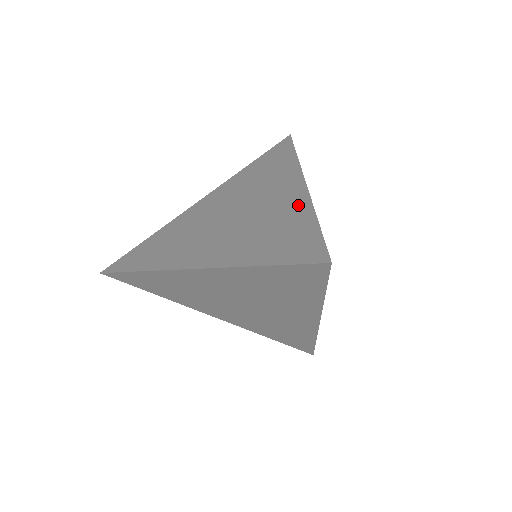
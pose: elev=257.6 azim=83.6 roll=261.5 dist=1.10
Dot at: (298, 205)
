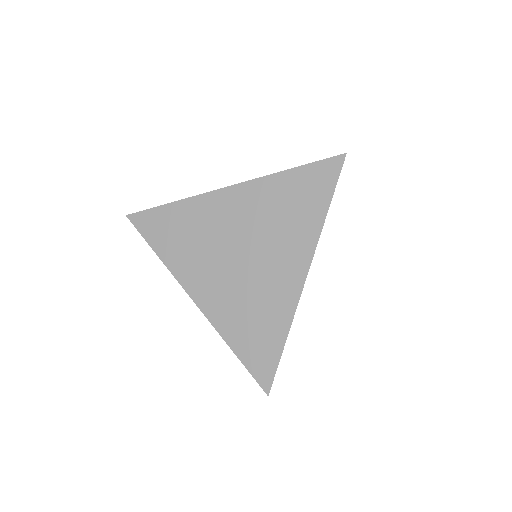
Dot at: occluded
